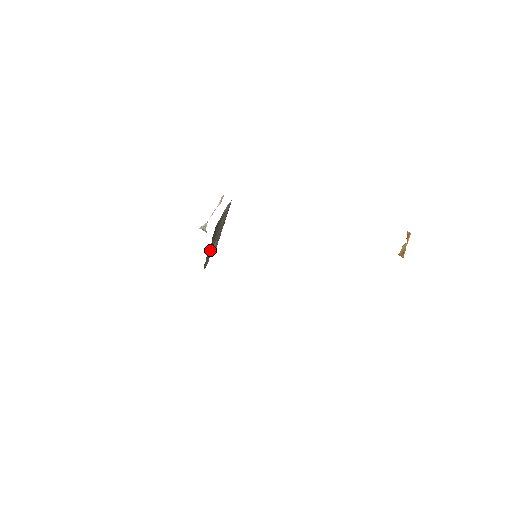
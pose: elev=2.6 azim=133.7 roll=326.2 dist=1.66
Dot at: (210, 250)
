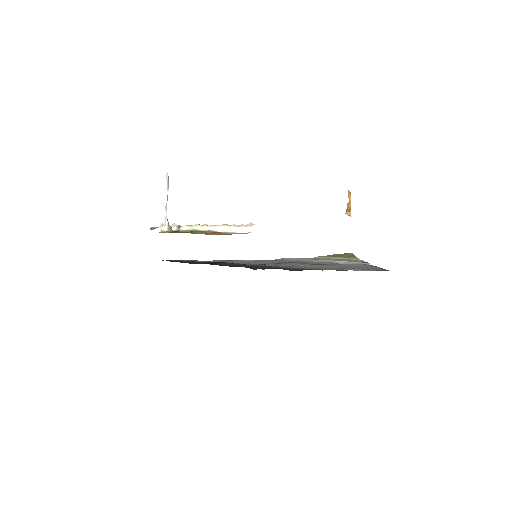
Dot at: occluded
